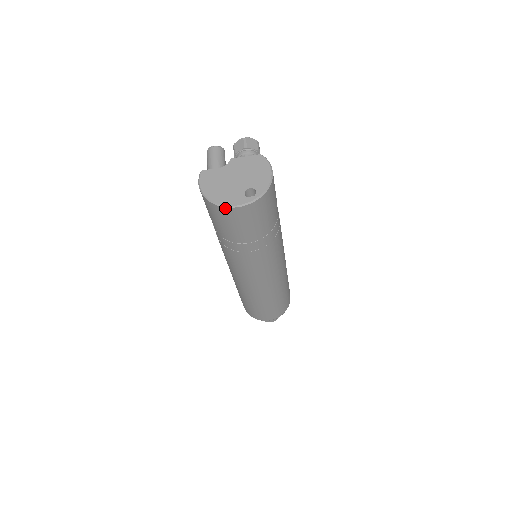
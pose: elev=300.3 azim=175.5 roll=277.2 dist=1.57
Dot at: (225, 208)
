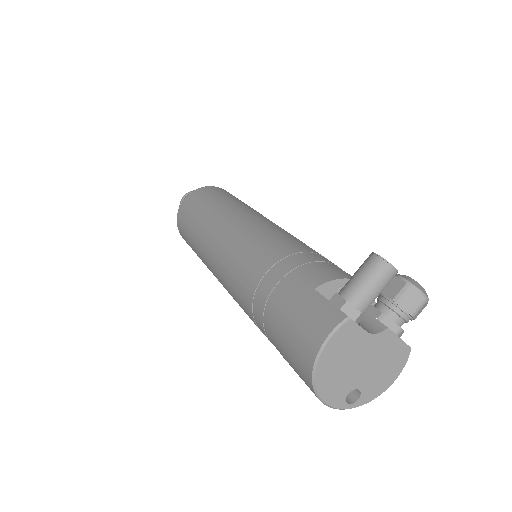
Dot at: (315, 394)
